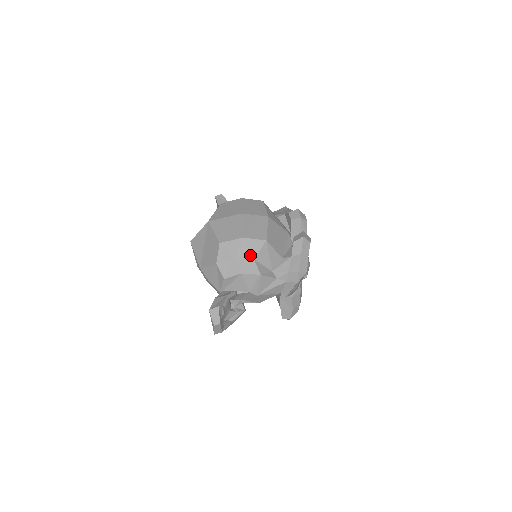
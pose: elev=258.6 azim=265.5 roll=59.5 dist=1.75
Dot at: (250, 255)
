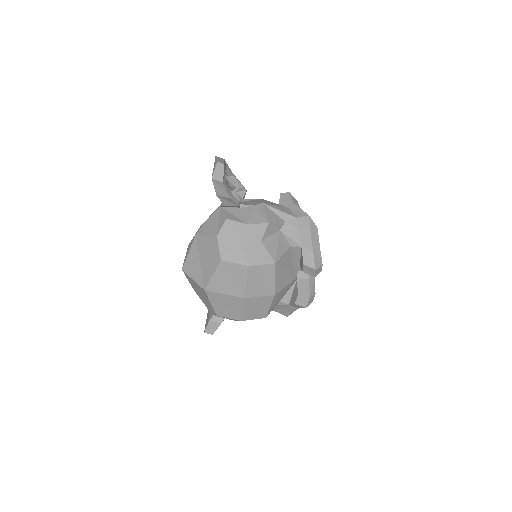
Dot at: occluded
